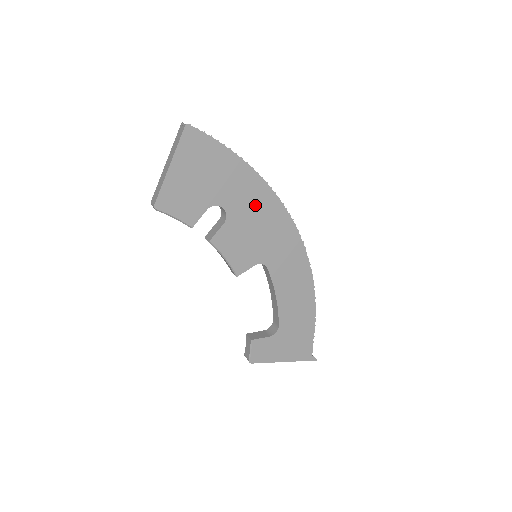
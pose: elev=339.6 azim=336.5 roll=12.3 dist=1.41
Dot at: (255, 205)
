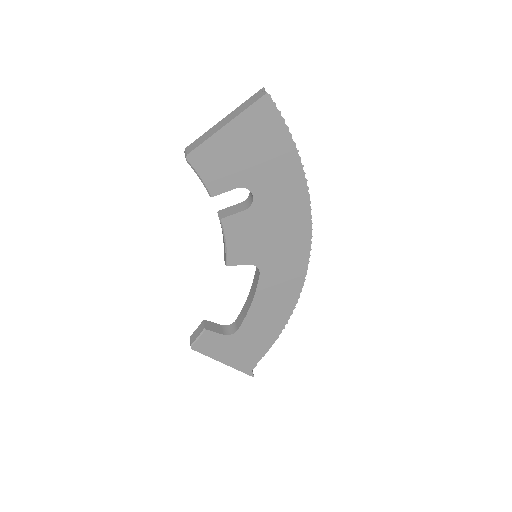
Dot at: (285, 210)
